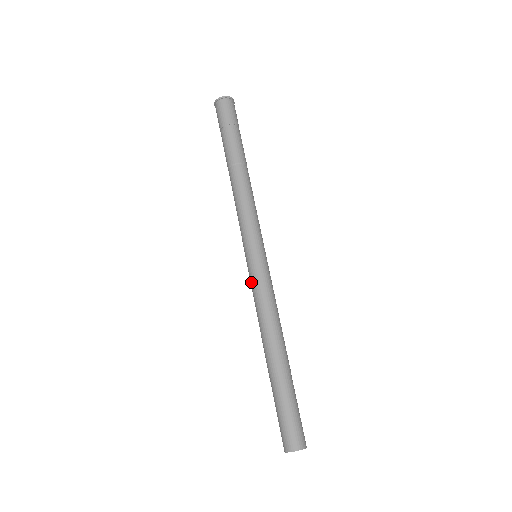
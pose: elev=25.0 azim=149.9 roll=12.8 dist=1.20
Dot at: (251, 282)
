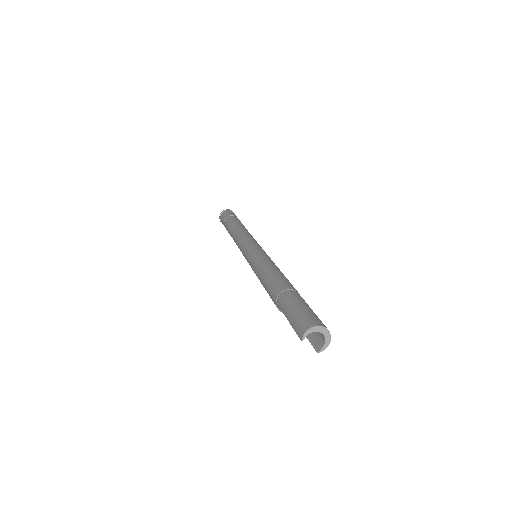
Dot at: (253, 259)
